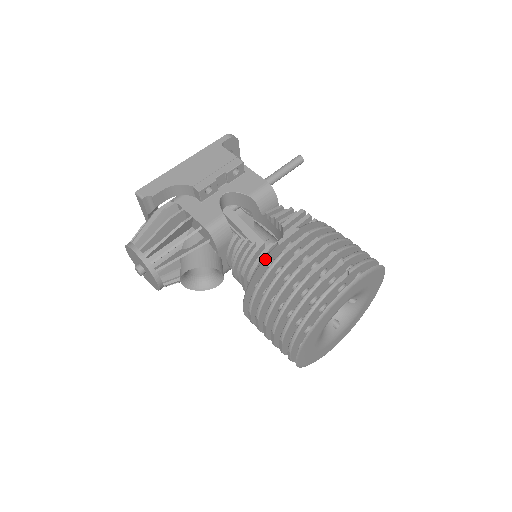
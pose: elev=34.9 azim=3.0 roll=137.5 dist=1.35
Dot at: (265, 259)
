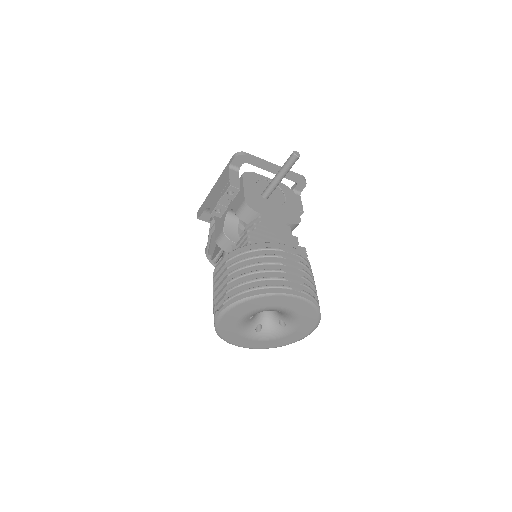
Dot at: occluded
